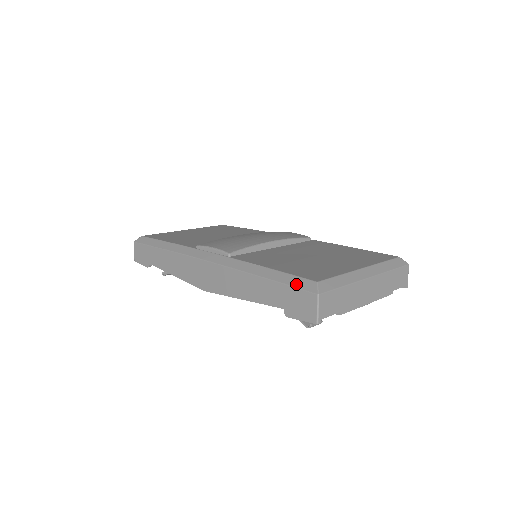
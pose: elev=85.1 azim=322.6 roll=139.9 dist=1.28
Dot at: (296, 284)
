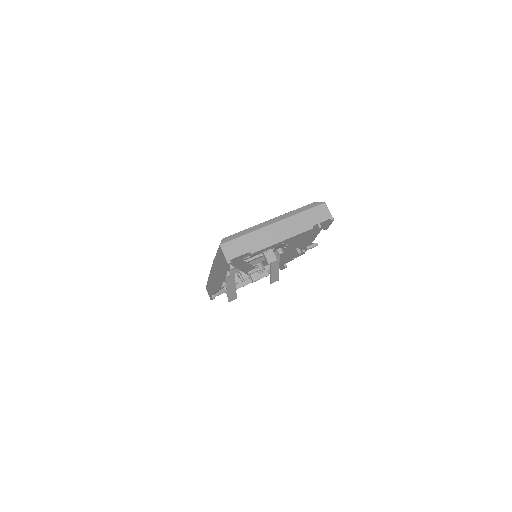
Dot at: occluded
